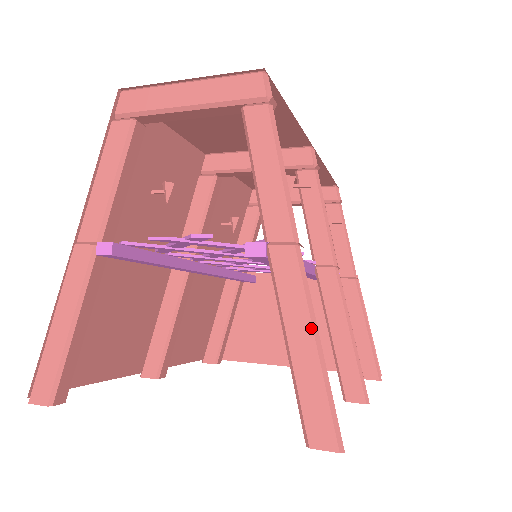
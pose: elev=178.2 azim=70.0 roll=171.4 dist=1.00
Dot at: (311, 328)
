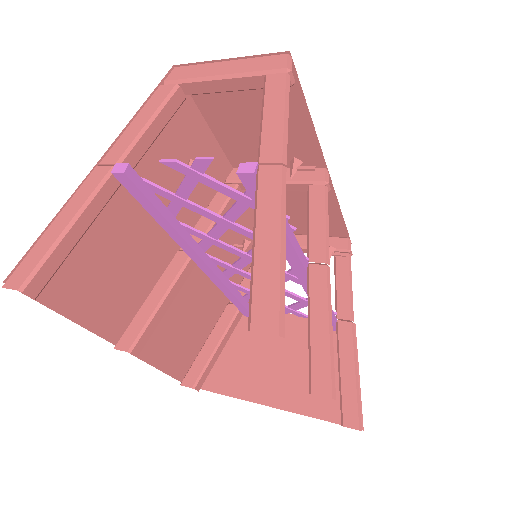
Dot at: (279, 227)
